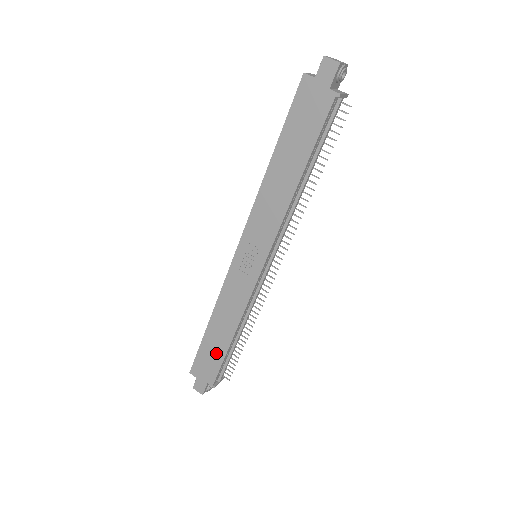
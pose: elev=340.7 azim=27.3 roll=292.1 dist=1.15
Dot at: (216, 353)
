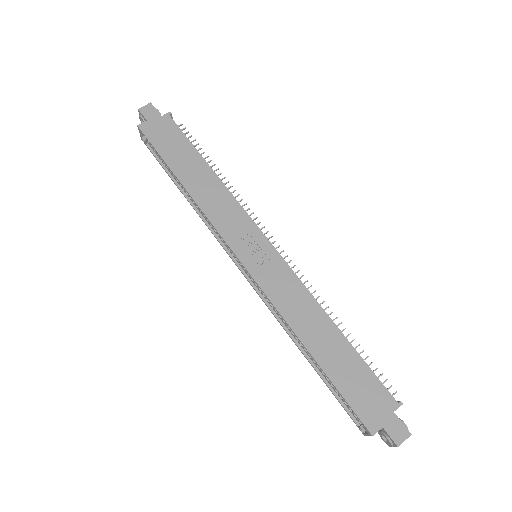
Dot at: (352, 366)
